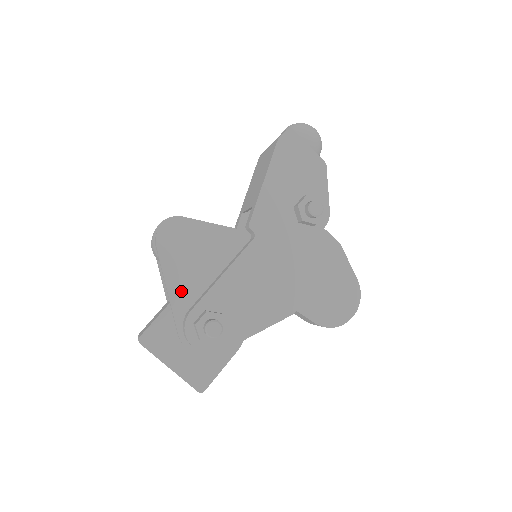
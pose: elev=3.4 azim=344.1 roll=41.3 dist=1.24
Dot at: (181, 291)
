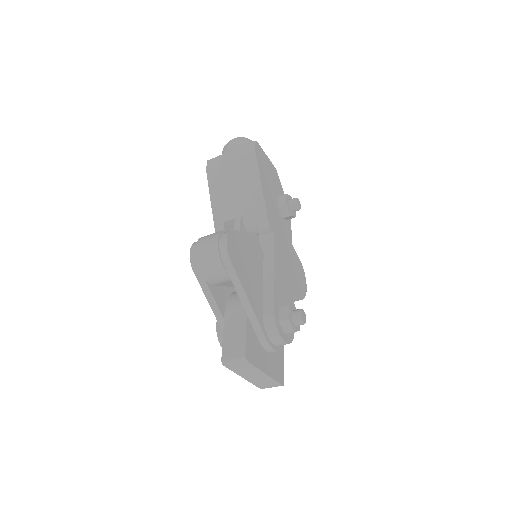
Dot at: (254, 298)
